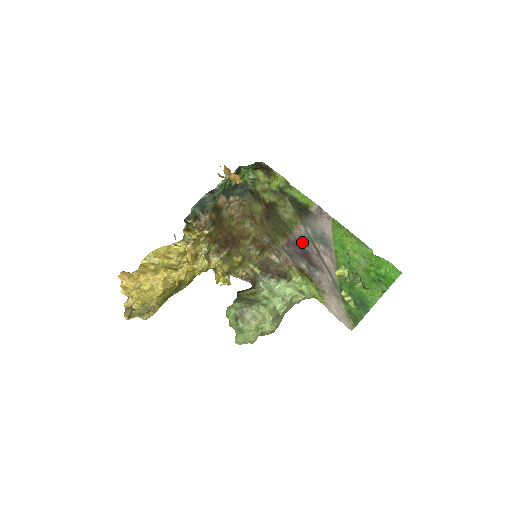
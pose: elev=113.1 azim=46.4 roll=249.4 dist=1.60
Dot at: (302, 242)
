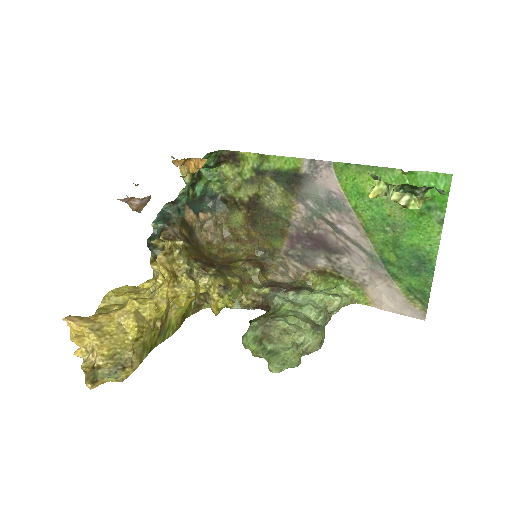
Dot at: (308, 228)
